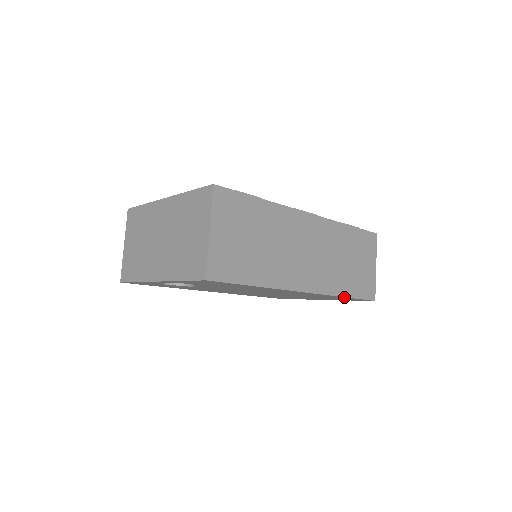
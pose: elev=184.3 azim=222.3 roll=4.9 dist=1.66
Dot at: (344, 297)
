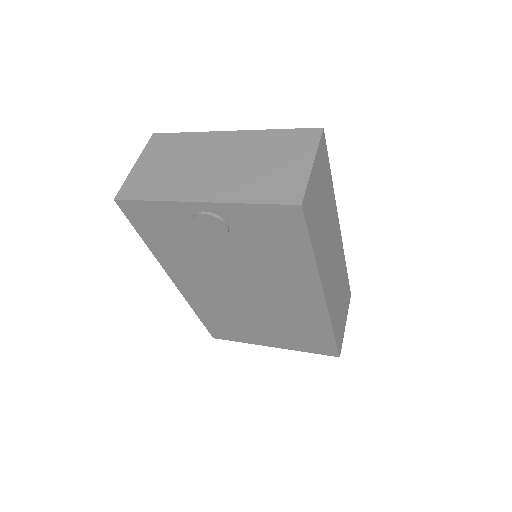
Dot at: (331, 333)
